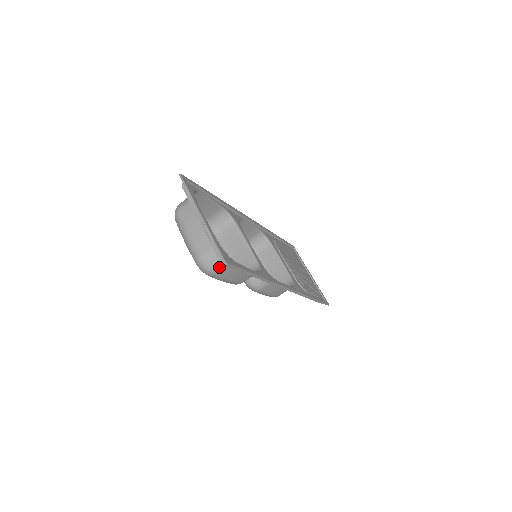
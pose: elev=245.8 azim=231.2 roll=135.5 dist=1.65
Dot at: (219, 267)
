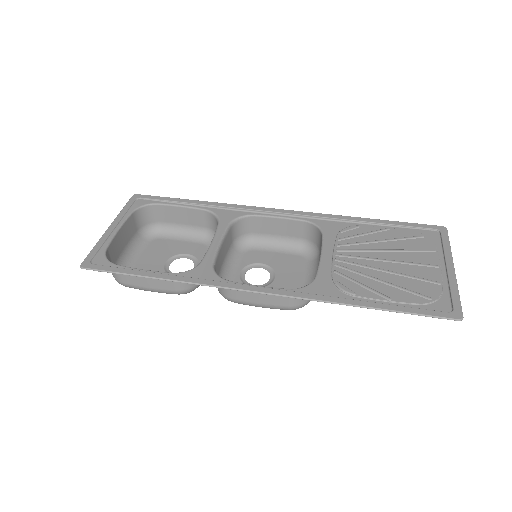
Dot at: (116, 275)
